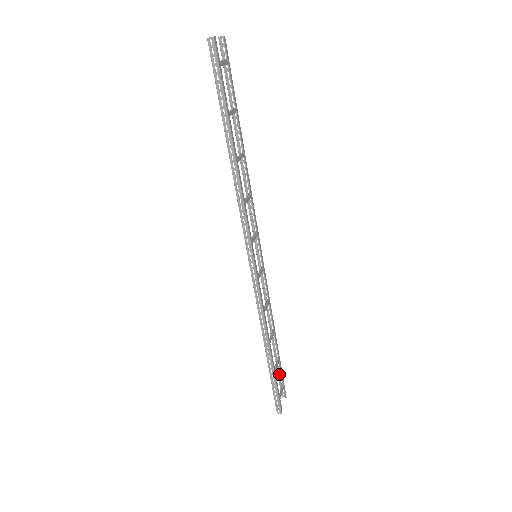
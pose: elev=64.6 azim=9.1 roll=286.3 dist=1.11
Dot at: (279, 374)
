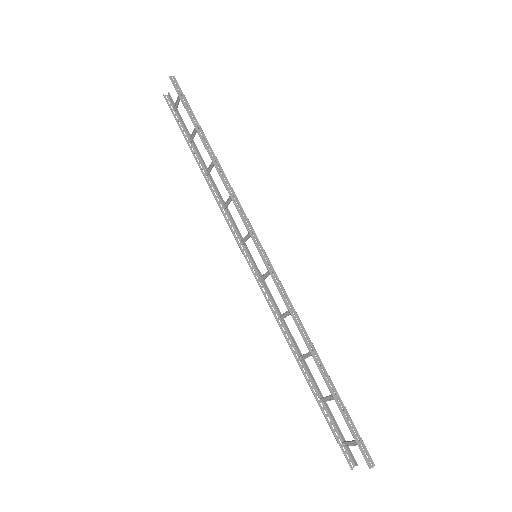
Dot at: (332, 428)
